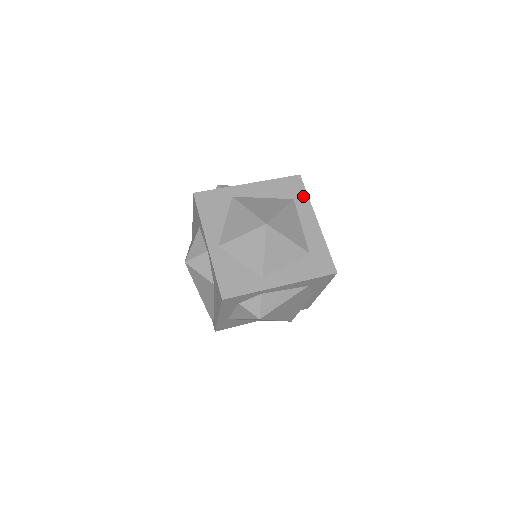
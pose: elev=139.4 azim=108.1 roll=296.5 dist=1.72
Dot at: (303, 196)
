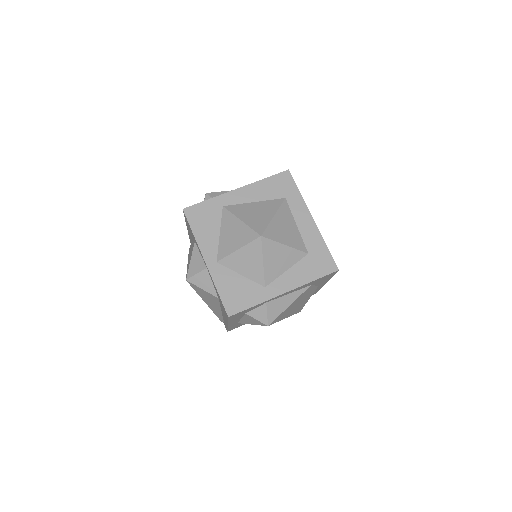
Dot at: (295, 193)
